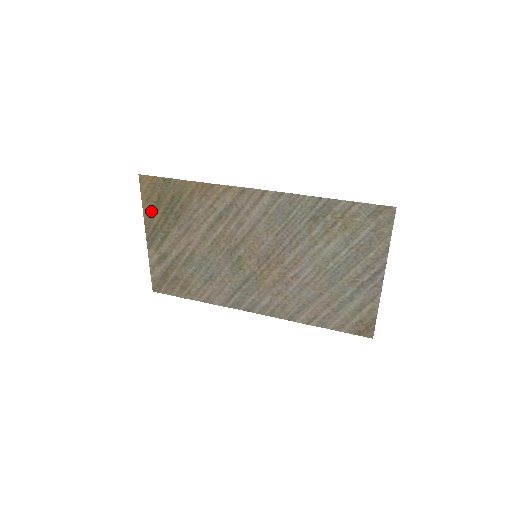
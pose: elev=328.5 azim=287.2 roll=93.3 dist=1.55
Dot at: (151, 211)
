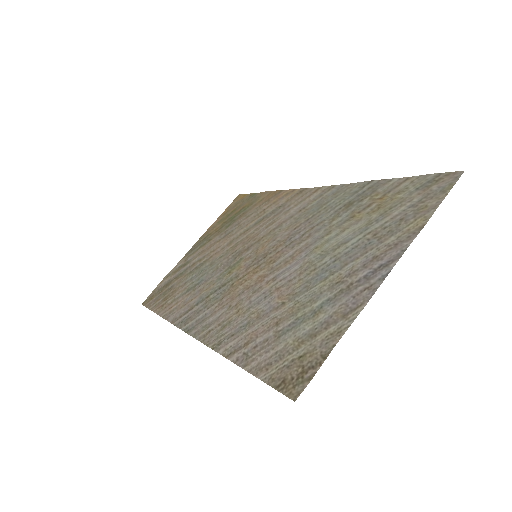
Dot at: (218, 223)
